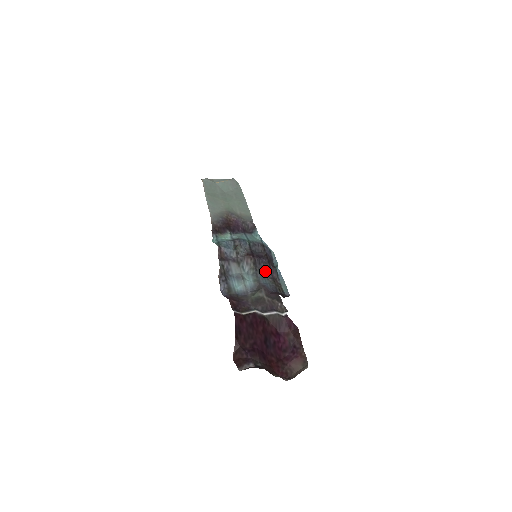
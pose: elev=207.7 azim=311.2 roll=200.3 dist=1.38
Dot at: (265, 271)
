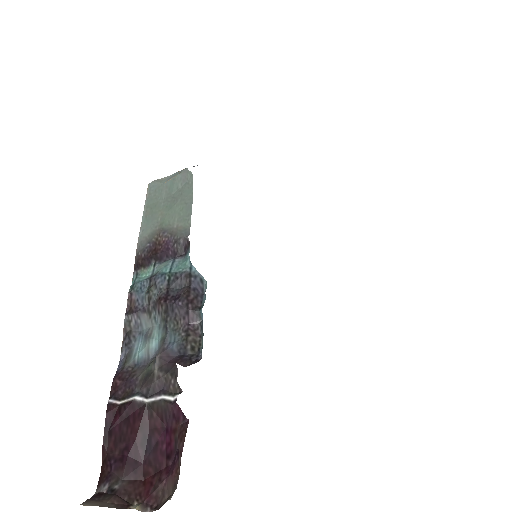
Dot at: (179, 320)
